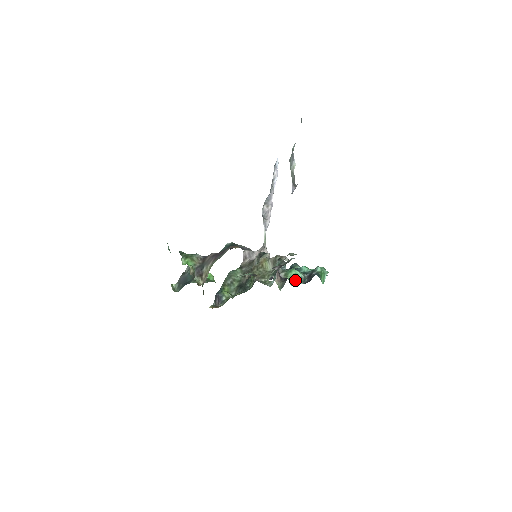
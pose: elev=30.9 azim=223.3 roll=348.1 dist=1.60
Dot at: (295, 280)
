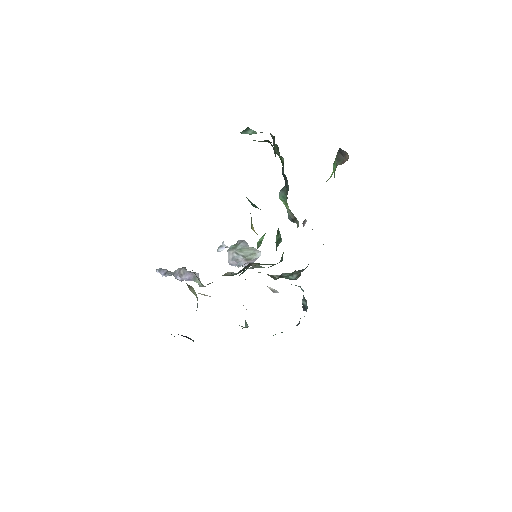
Dot at: occluded
